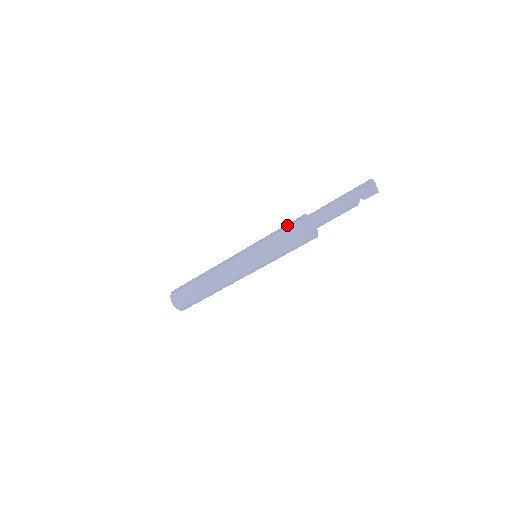
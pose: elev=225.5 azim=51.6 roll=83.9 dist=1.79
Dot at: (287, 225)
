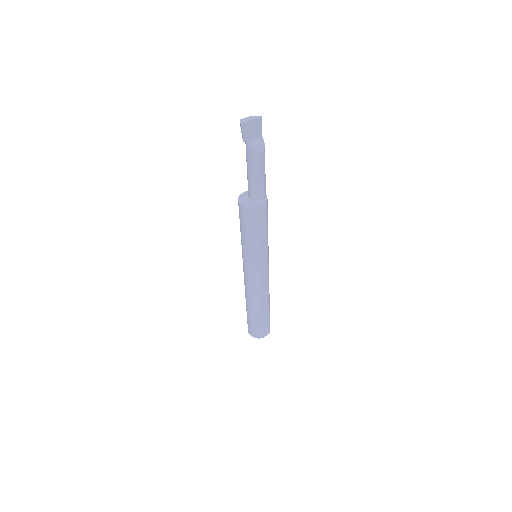
Dot at: occluded
